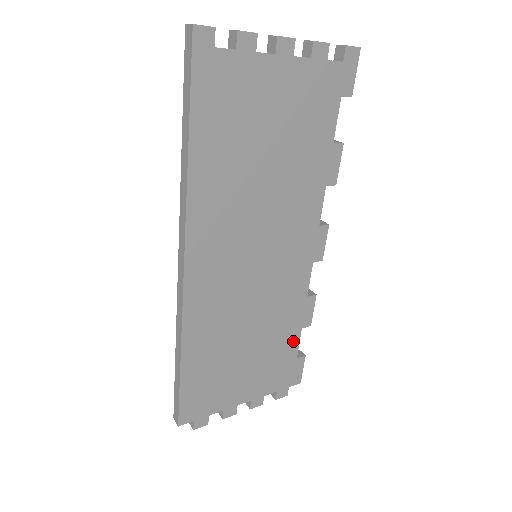
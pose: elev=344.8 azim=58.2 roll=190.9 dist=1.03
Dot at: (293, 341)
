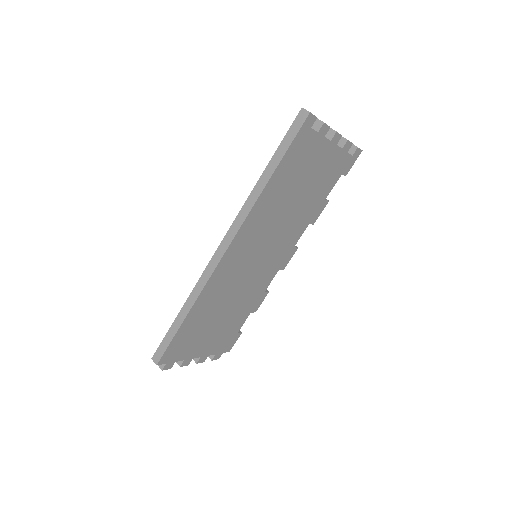
Dot at: (242, 320)
